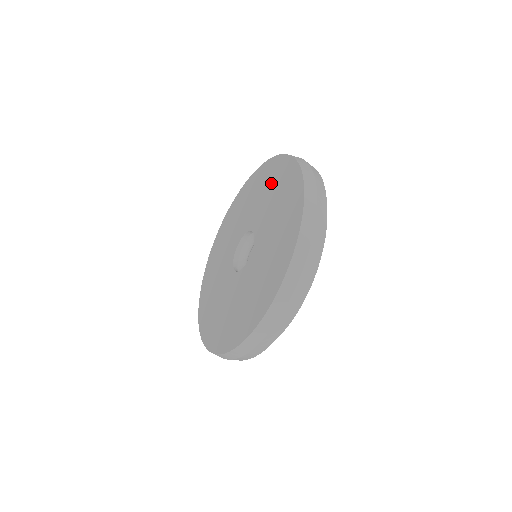
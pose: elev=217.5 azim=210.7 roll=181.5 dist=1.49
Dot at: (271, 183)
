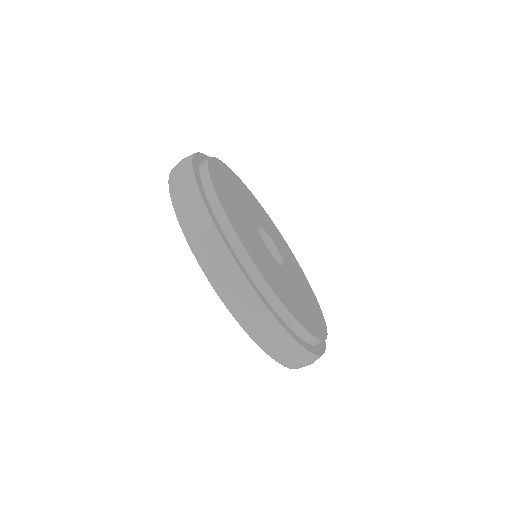
Dot at: occluded
